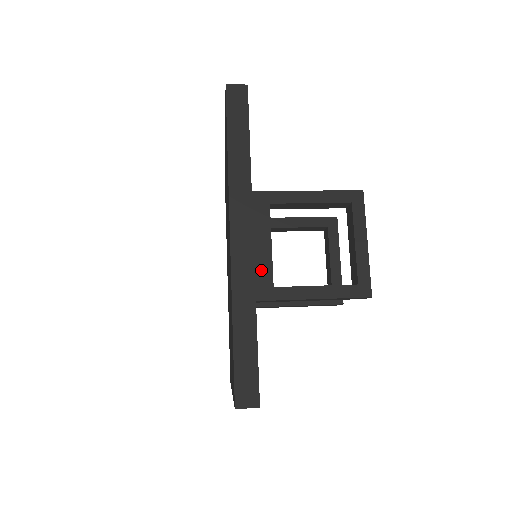
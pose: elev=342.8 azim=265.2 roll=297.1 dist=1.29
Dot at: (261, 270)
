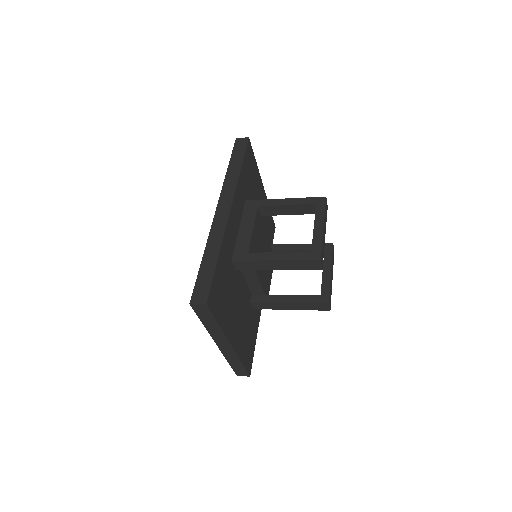
Dot at: (242, 243)
